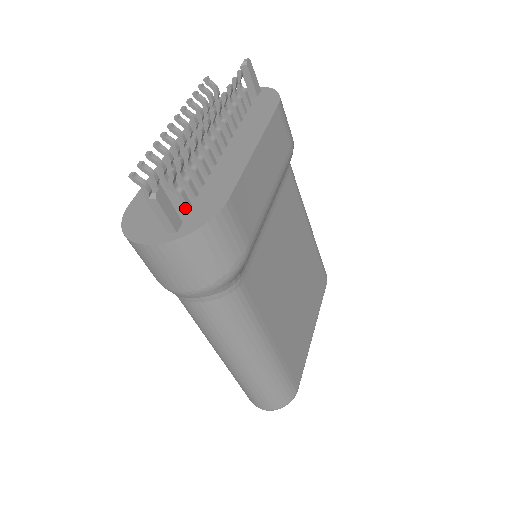
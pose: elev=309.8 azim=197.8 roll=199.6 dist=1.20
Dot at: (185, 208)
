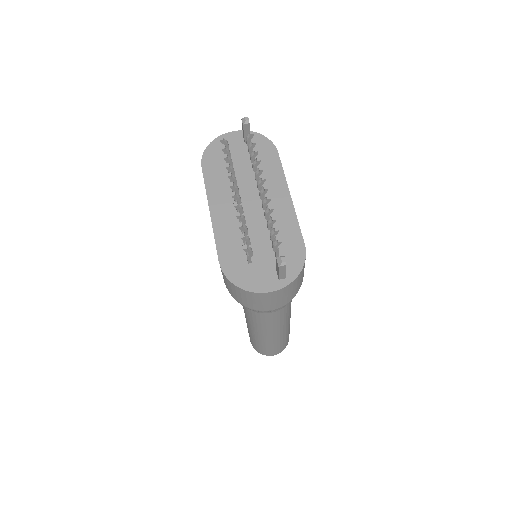
Dot at: (276, 257)
